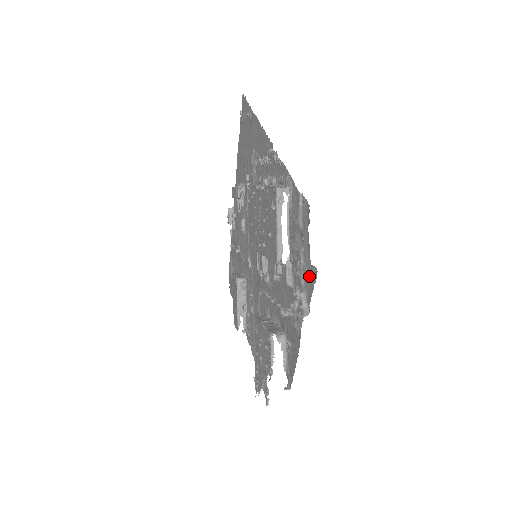
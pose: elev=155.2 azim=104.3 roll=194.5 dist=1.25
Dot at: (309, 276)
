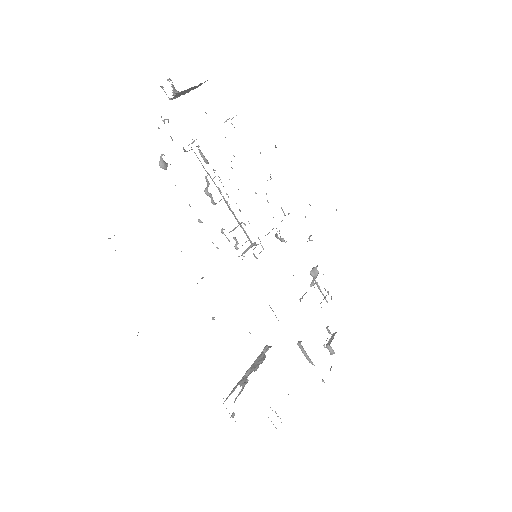
Dot at: occluded
